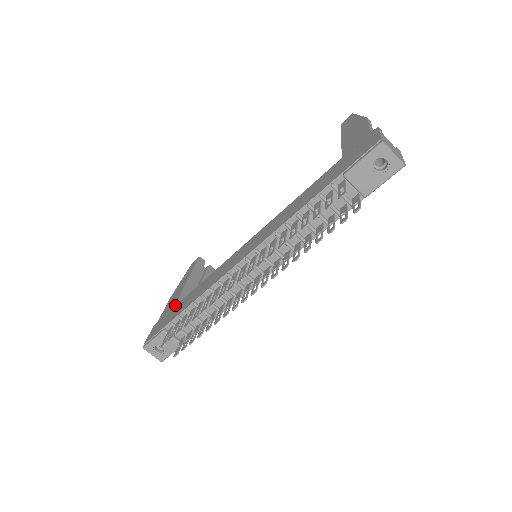
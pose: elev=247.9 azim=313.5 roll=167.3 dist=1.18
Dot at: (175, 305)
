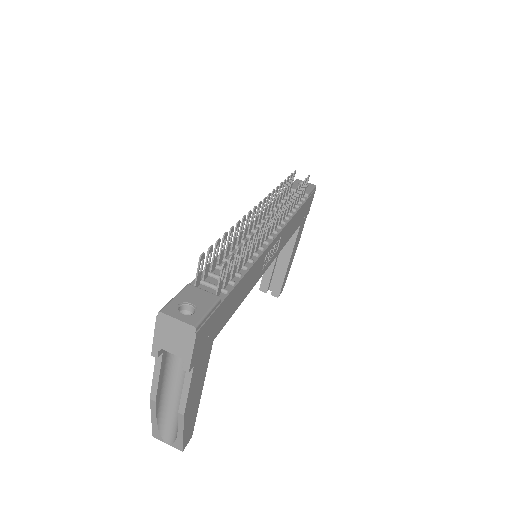
Dot at: occluded
